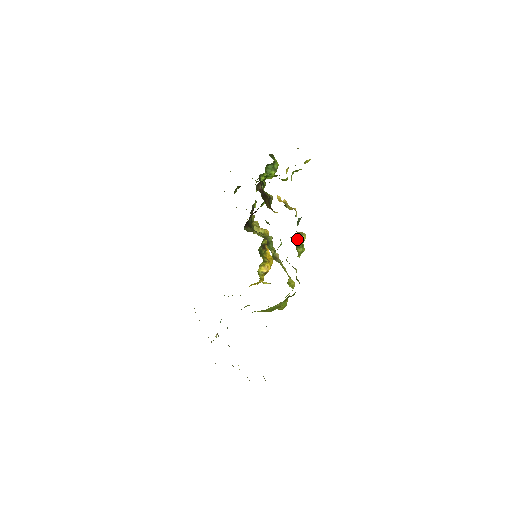
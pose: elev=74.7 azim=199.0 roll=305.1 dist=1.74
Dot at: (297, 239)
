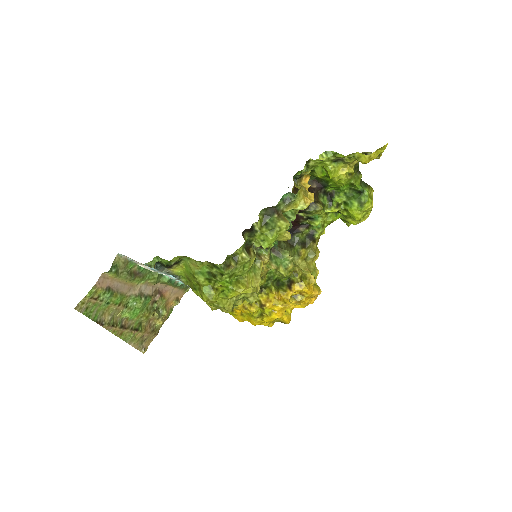
Dot at: (273, 217)
